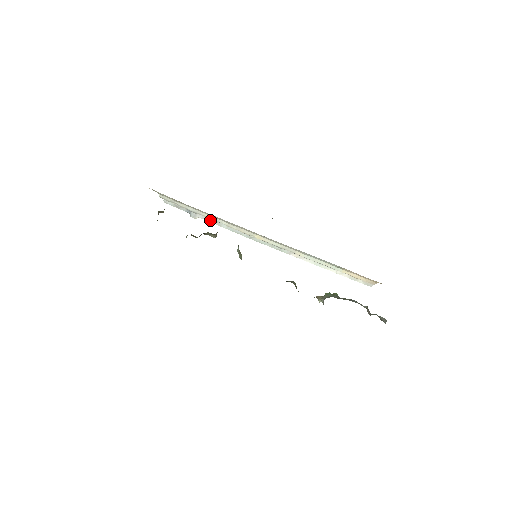
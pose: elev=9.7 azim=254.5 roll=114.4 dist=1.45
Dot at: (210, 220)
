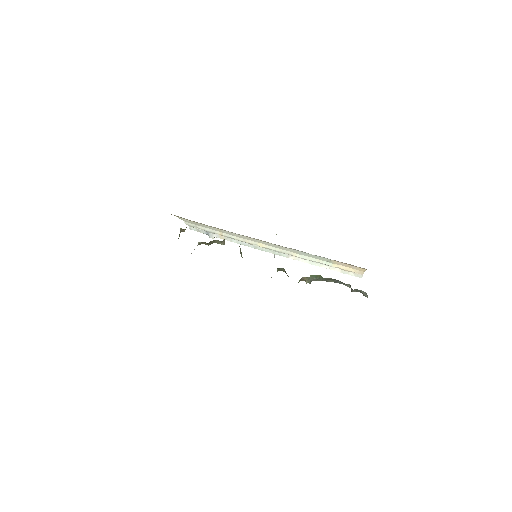
Dot at: (223, 237)
